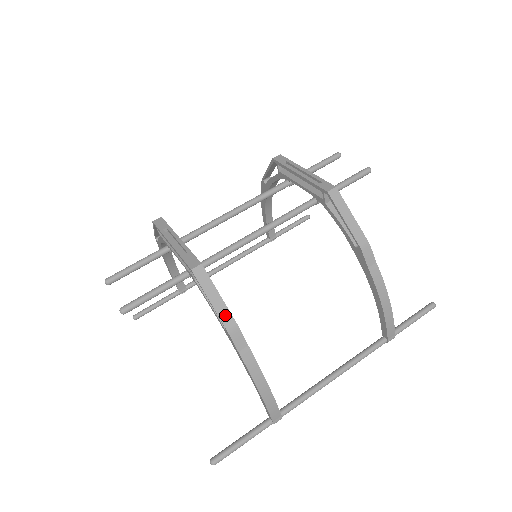
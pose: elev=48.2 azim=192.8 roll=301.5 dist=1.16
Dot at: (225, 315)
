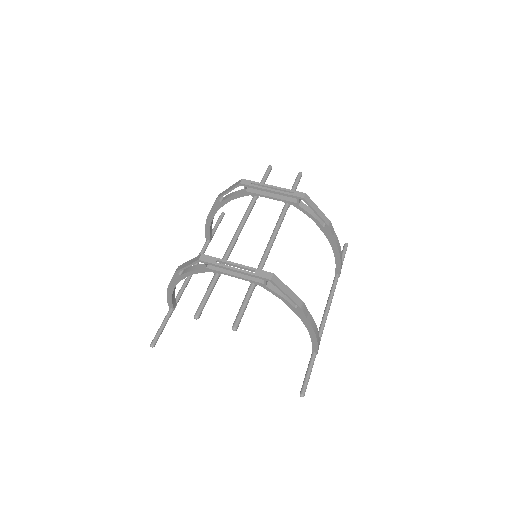
Dot at: (296, 299)
